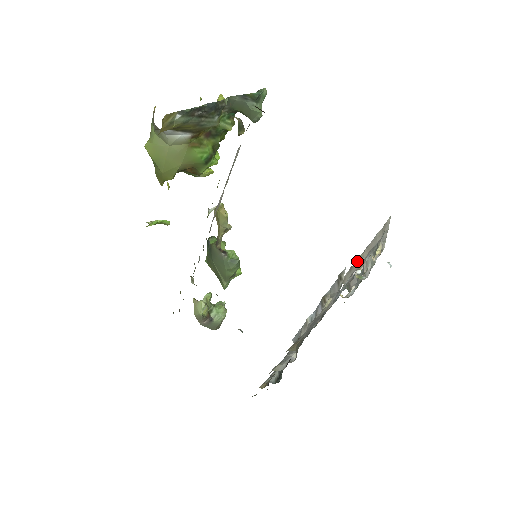
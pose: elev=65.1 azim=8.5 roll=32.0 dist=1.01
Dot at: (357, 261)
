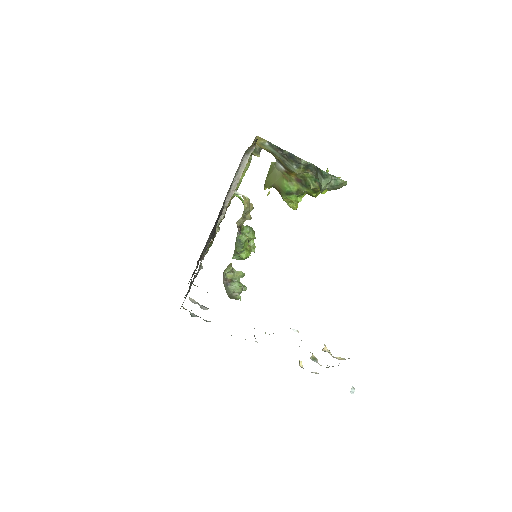
Dot at: occluded
